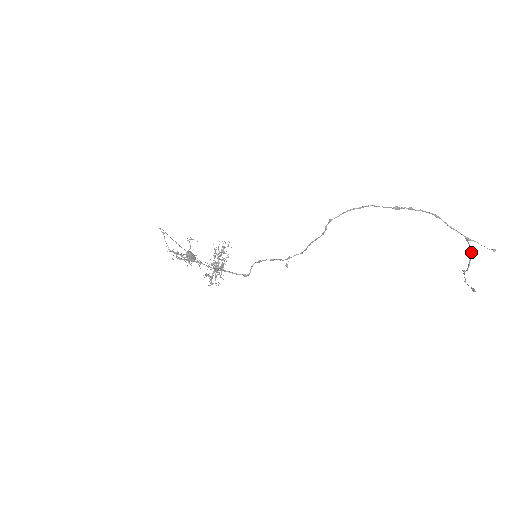
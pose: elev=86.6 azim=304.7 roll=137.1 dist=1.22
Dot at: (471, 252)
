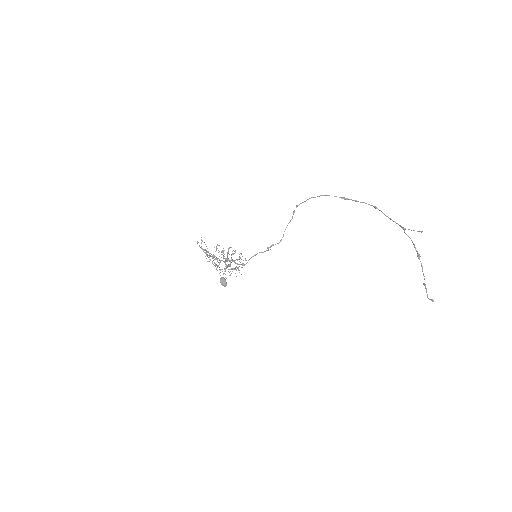
Dot at: occluded
